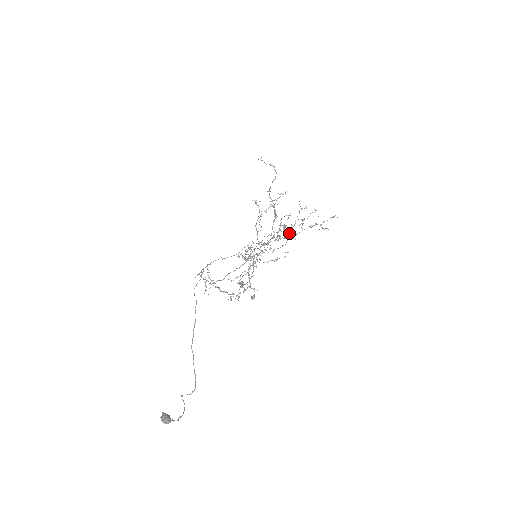
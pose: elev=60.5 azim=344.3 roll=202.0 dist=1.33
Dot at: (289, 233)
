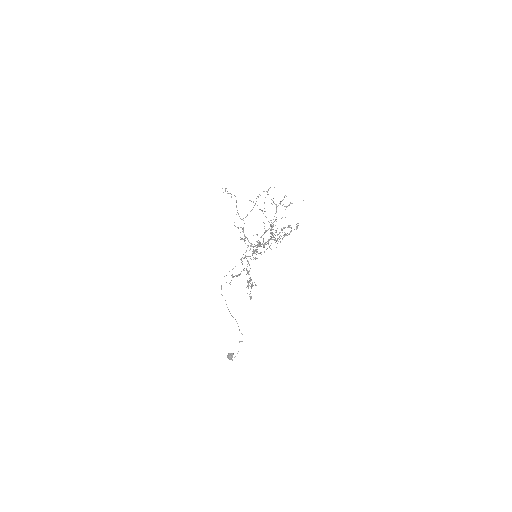
Dot at: occluded
